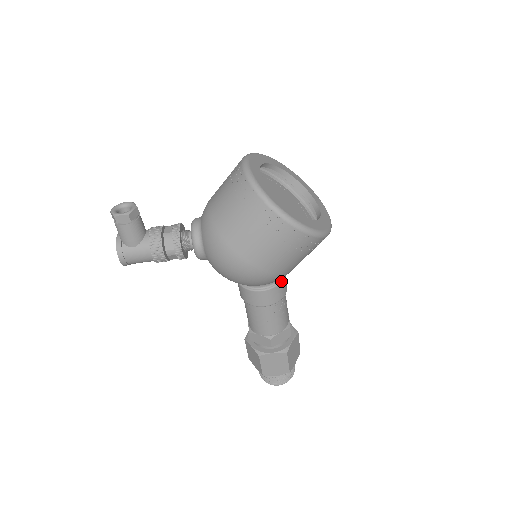
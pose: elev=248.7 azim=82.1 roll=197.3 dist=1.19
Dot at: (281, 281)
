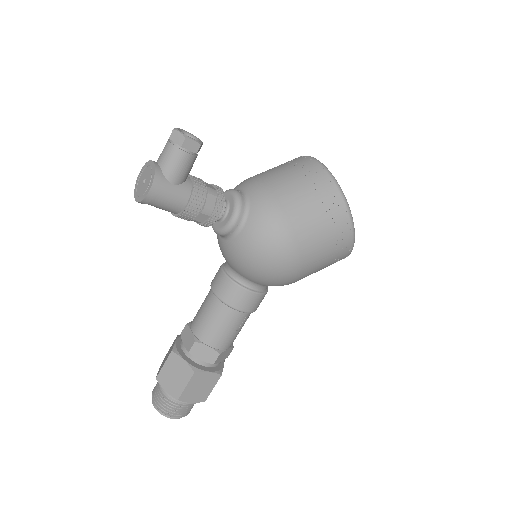
Dot at: occluded
